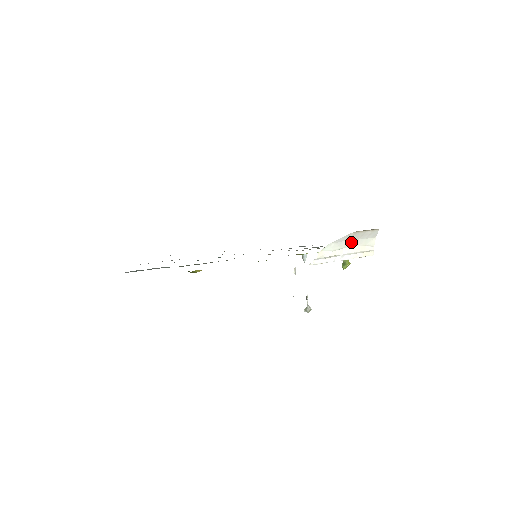
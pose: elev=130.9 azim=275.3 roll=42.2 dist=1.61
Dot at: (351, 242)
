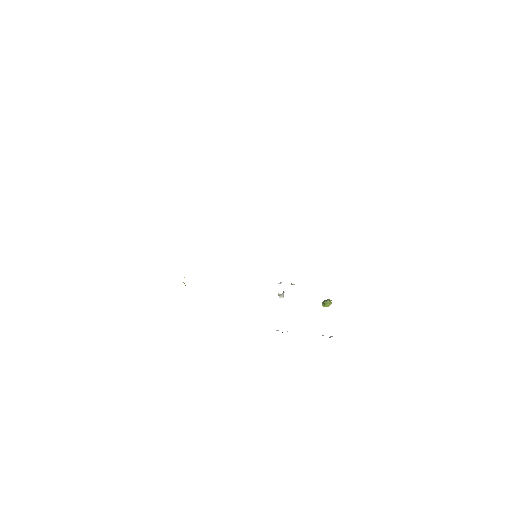
Dot at: occluded
